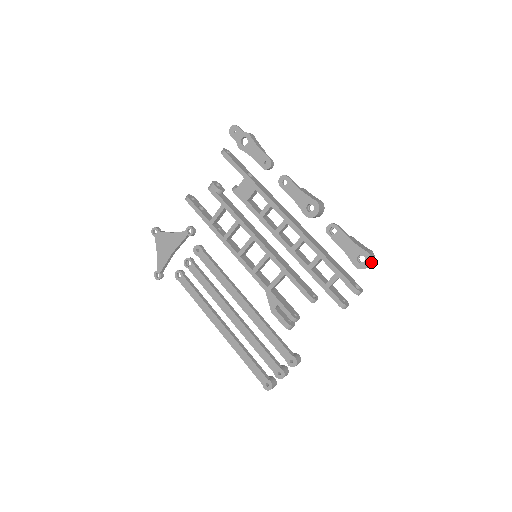
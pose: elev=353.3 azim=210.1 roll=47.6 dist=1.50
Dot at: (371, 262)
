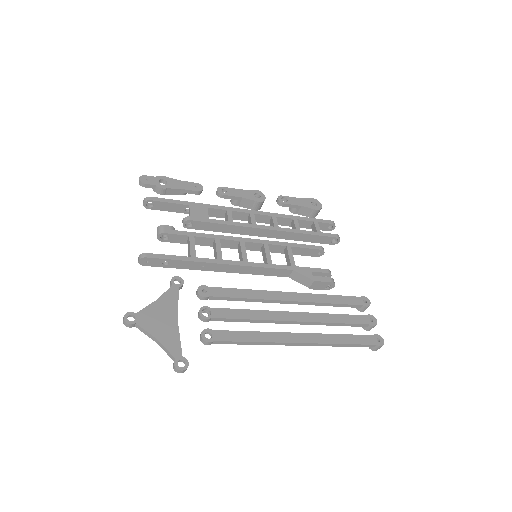
Dot at: (319, 204)
